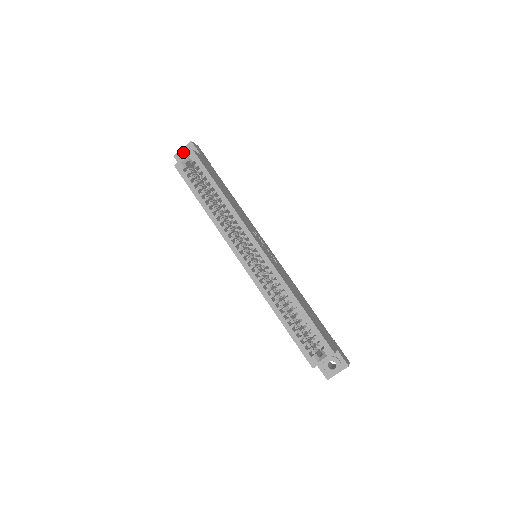
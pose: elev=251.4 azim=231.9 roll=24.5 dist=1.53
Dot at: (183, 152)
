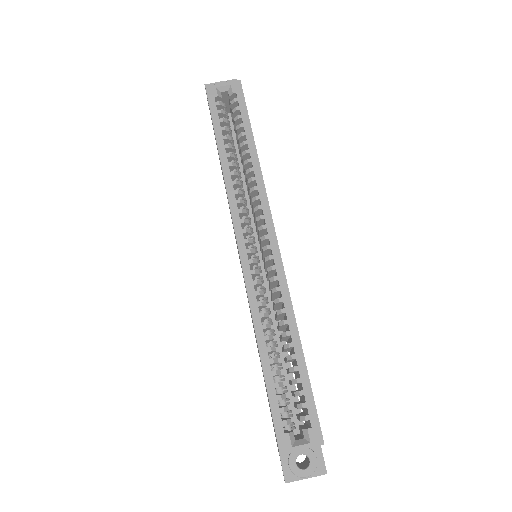
Dot at: occluded
